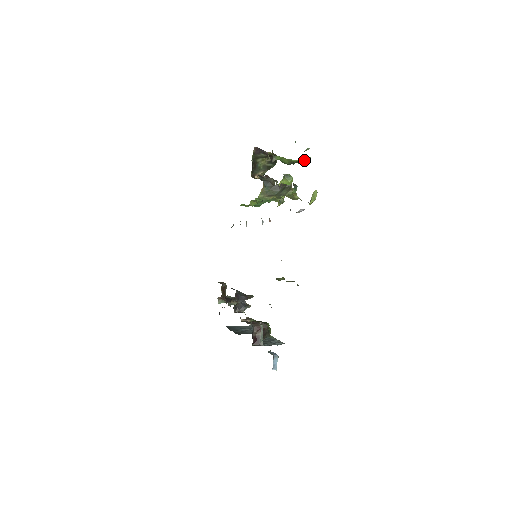
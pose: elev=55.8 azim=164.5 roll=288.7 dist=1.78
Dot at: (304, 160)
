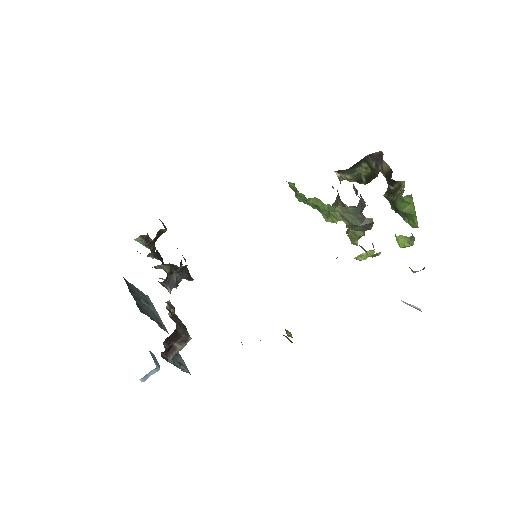
Dot at: occluded
